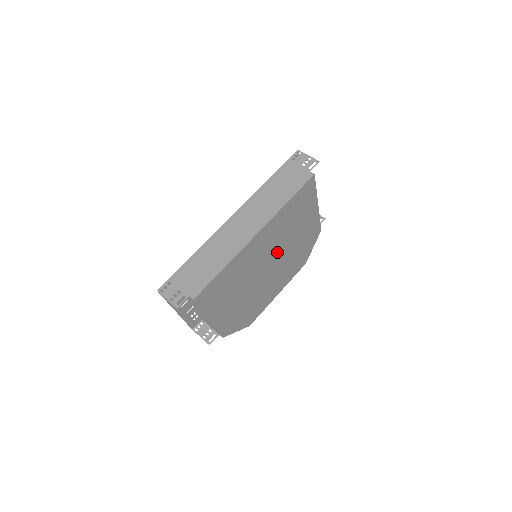
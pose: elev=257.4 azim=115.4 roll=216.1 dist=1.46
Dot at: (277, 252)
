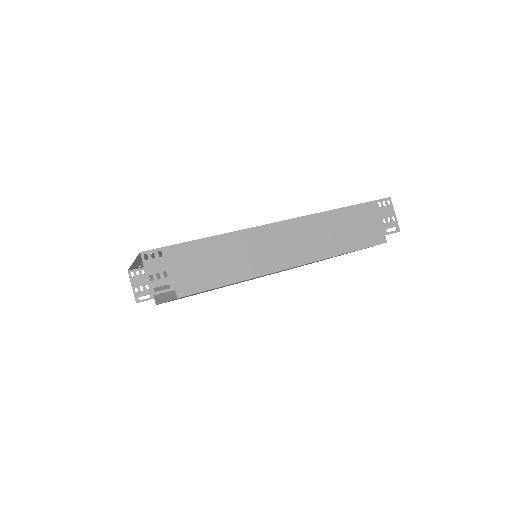
Dot at: (280, 271)
